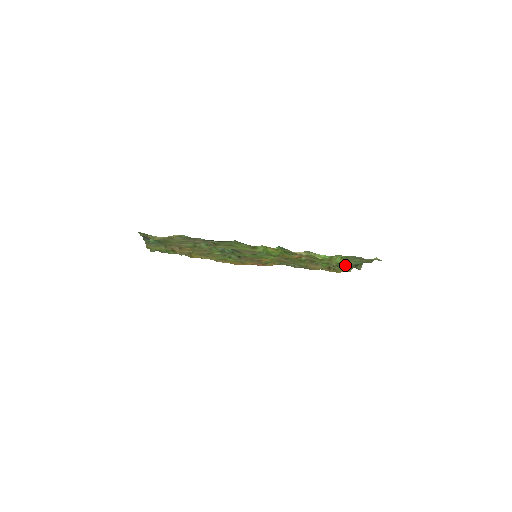
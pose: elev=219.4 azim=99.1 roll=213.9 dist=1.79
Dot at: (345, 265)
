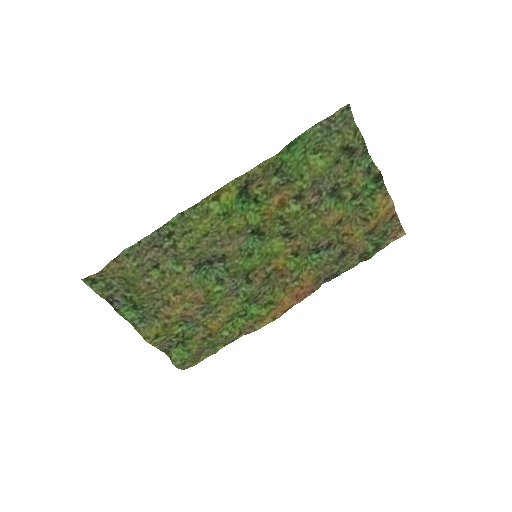
Dot at: (353, 179)
